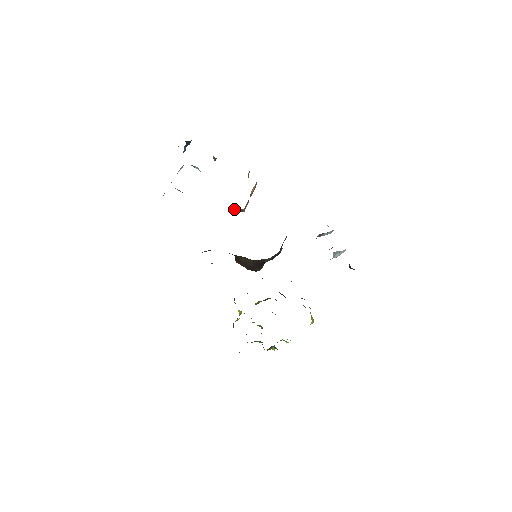
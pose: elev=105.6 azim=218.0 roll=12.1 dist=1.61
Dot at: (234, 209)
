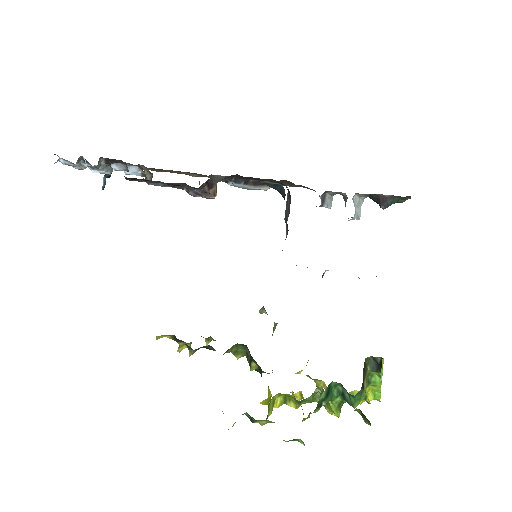
Dot at: (203, 188)
